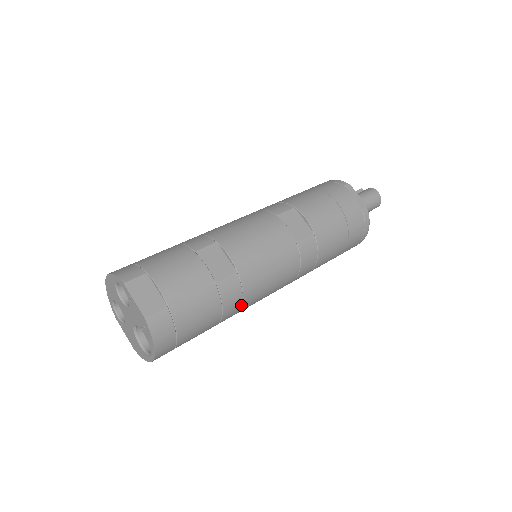
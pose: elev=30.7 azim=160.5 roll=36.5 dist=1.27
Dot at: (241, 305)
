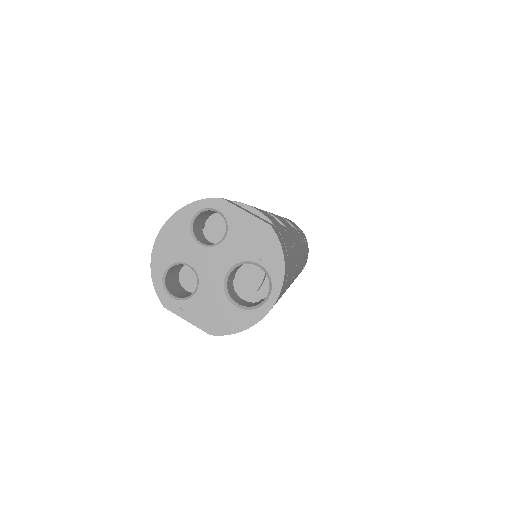
Dot at: (295, 271)
